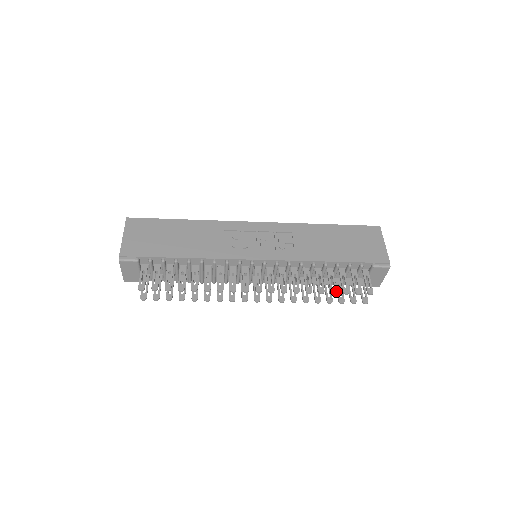
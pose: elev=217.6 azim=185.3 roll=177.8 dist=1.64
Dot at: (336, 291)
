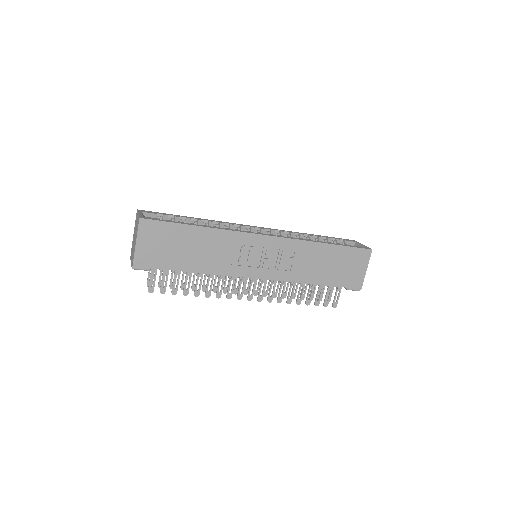
Dot at: occluded
